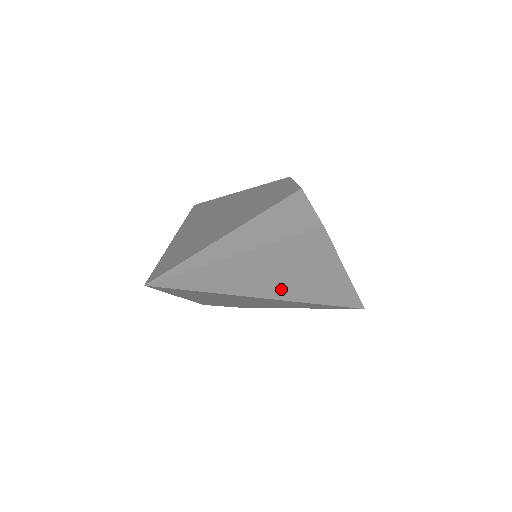
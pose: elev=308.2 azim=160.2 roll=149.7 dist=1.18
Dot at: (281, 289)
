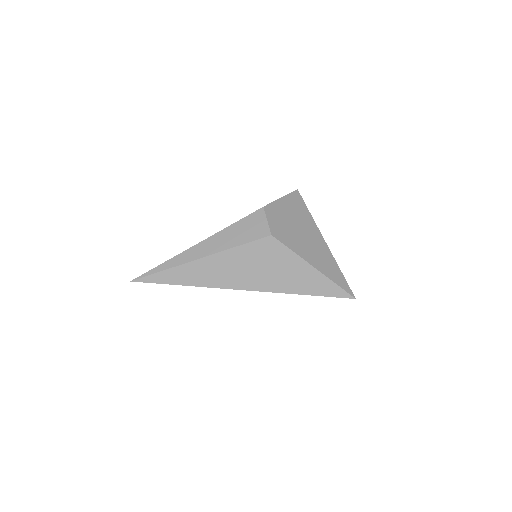
Dot at: (238, 282)
